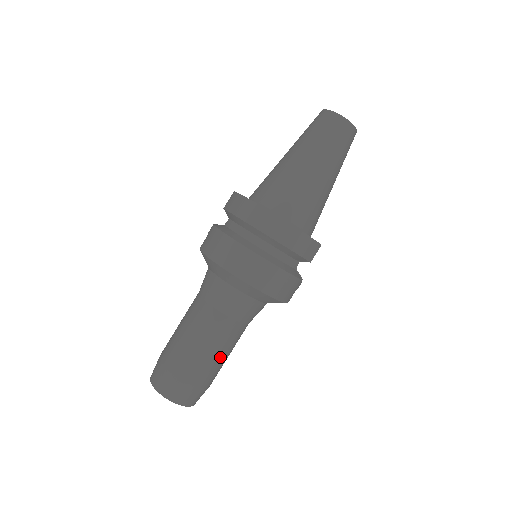
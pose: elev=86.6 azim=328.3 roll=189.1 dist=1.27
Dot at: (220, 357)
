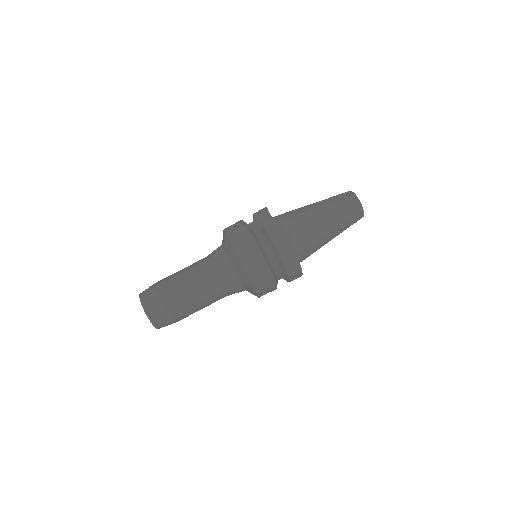
Dot at: occluded
